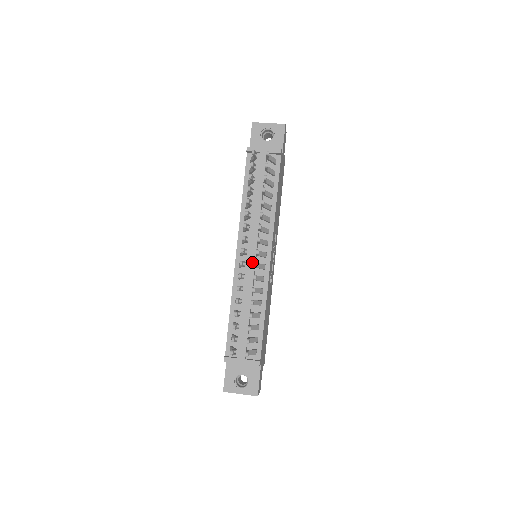
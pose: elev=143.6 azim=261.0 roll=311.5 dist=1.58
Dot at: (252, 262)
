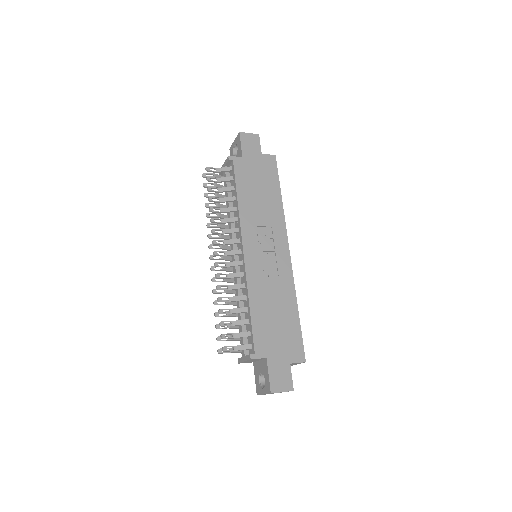
Dot at: occluded
